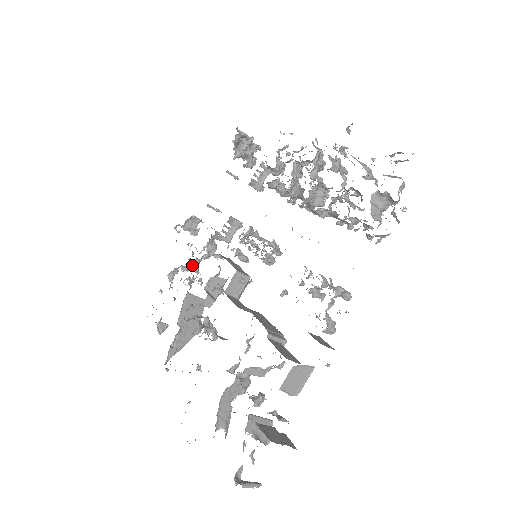
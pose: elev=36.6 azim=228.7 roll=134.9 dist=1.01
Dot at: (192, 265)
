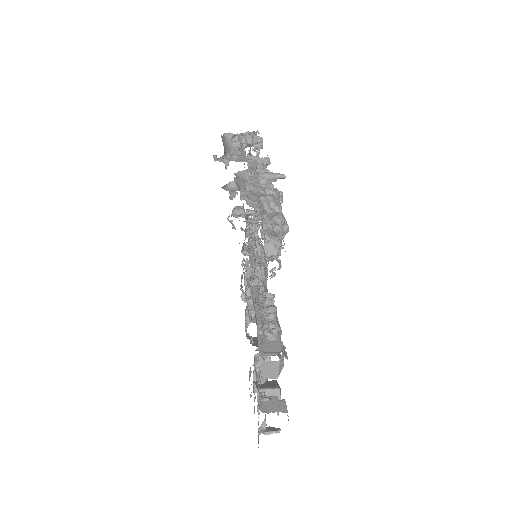
Dot at: occluded
